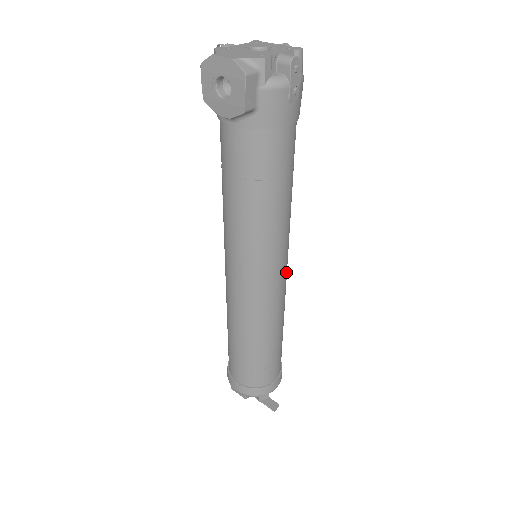
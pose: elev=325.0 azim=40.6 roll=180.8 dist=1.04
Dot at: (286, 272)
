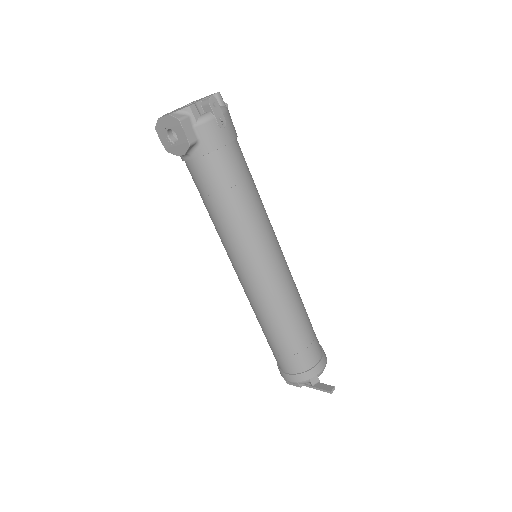
Dot at: (283, 260)
